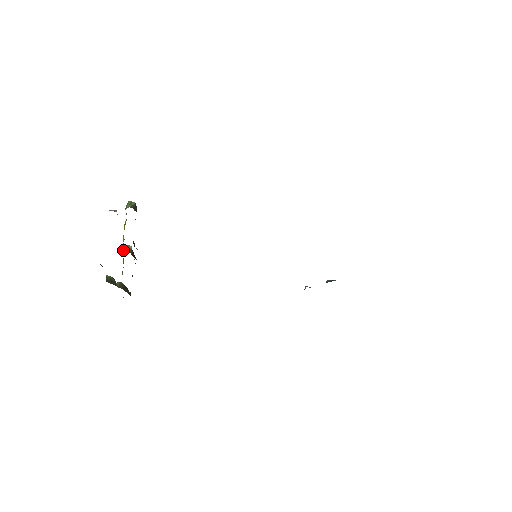
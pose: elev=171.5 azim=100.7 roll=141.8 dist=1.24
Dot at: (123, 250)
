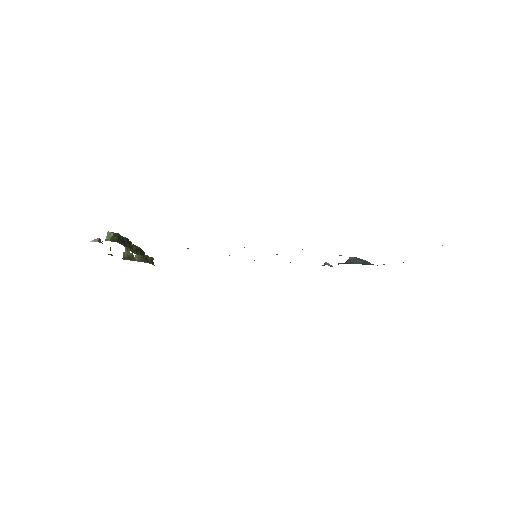
Dot at: (125, 248)
